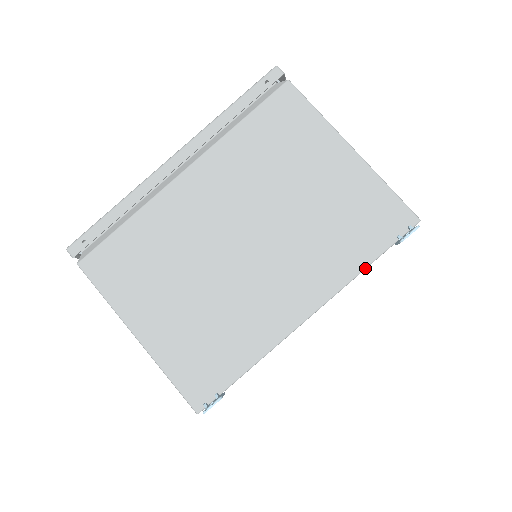
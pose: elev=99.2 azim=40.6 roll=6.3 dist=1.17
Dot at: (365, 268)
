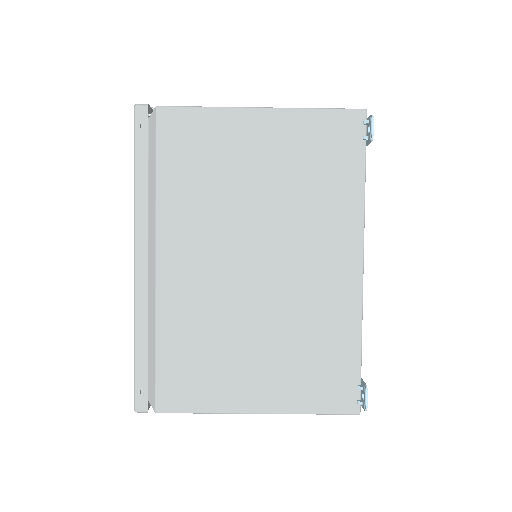
Dot at: (364, 186)
